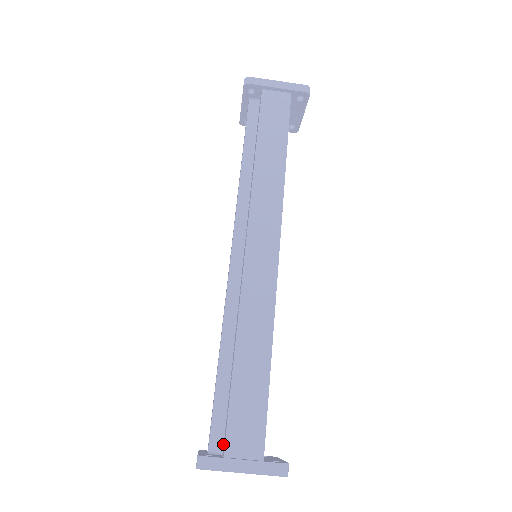
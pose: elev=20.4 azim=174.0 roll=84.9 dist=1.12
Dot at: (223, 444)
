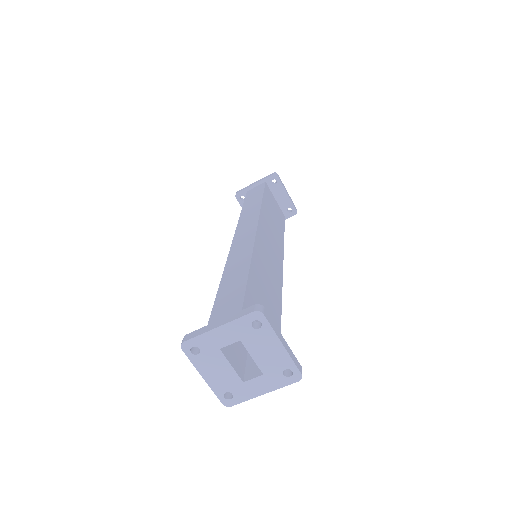
Dot at: occluded
